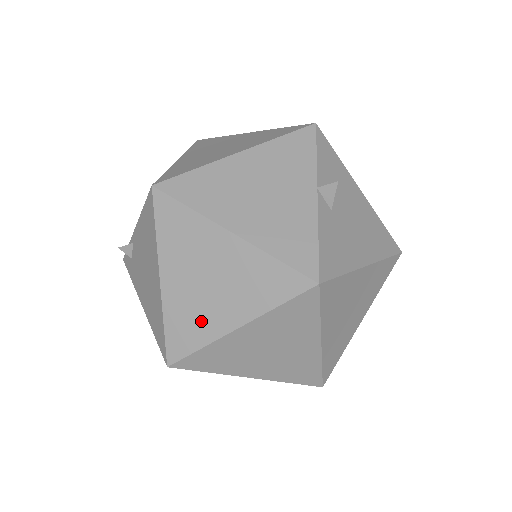
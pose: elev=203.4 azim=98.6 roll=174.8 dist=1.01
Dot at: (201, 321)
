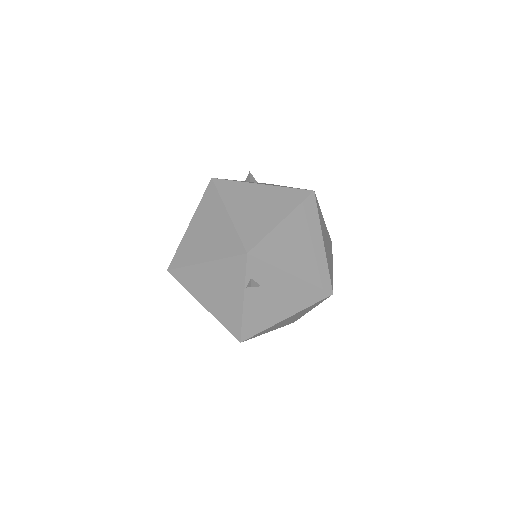
Dot at: occluded
